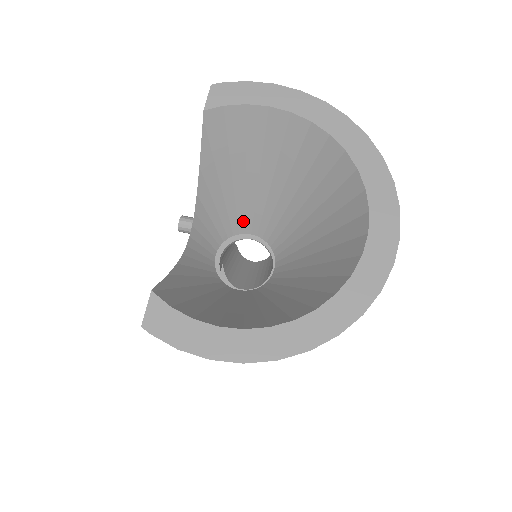
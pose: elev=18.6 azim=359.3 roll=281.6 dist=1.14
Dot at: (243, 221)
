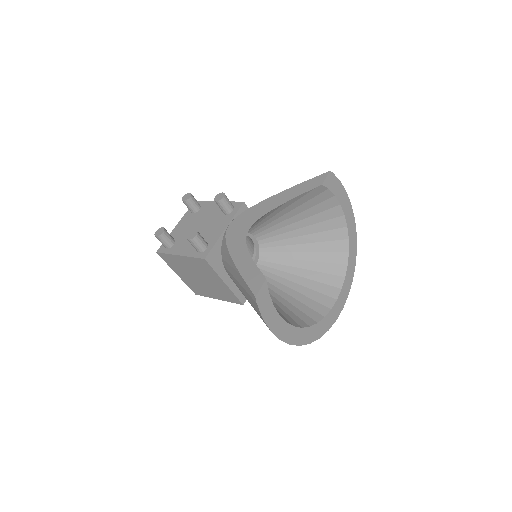
Dot at: (262, 230)
